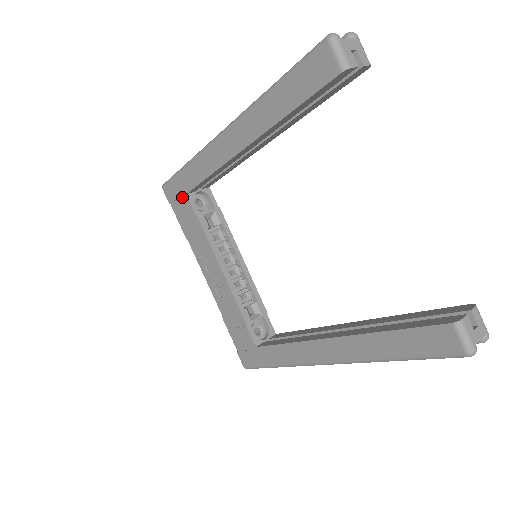
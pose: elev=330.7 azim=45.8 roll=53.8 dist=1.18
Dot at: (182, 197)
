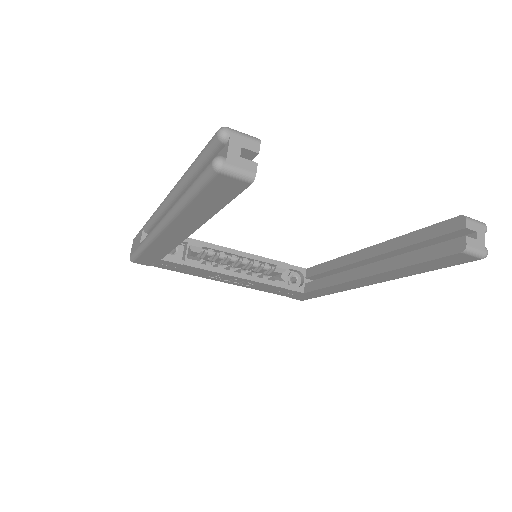
Dot at: (158, 262)
